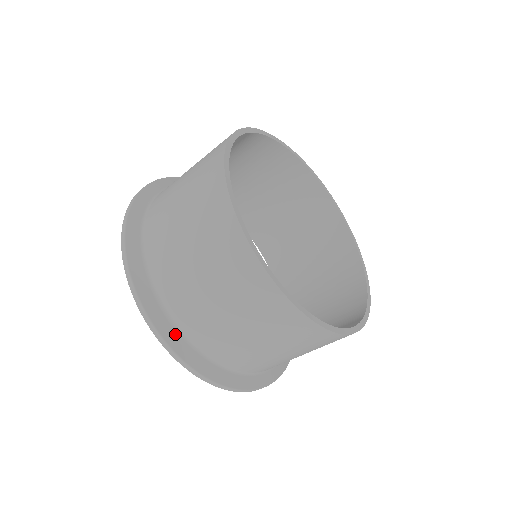
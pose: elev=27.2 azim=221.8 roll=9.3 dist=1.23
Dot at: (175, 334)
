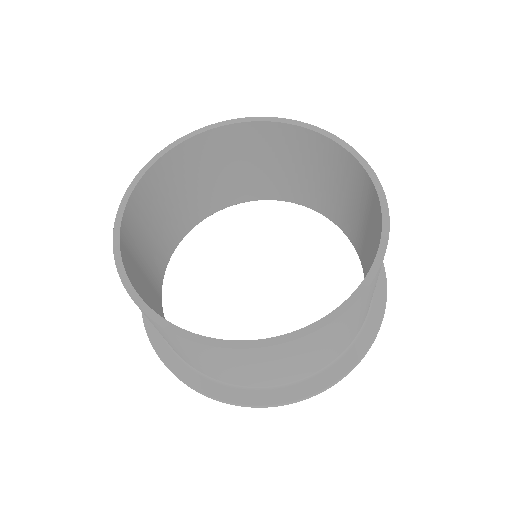
Dot at: (177, 360)
